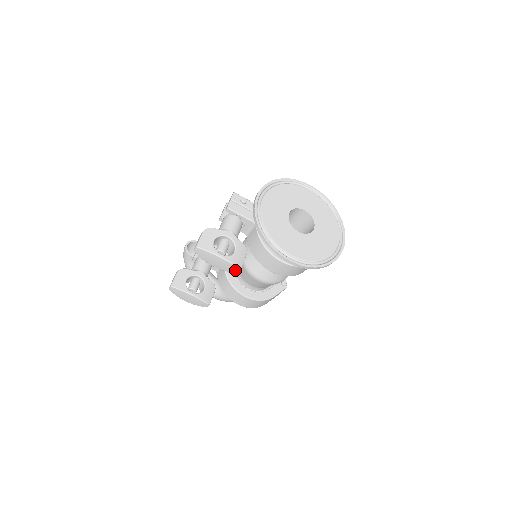
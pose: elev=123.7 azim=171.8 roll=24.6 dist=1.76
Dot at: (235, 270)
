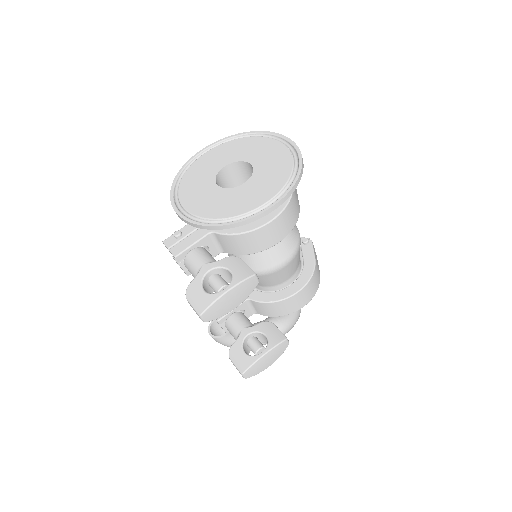
Dot at: (254, 282)
